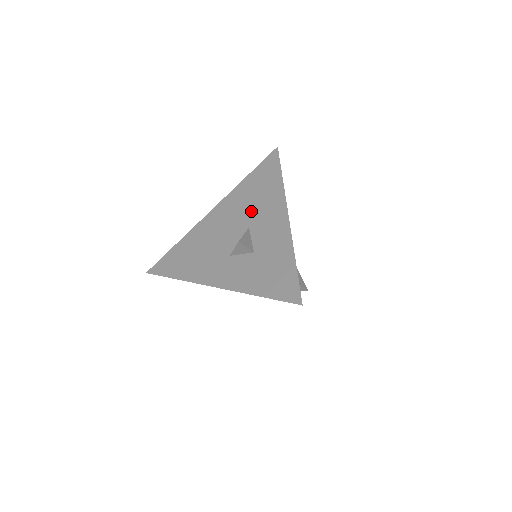
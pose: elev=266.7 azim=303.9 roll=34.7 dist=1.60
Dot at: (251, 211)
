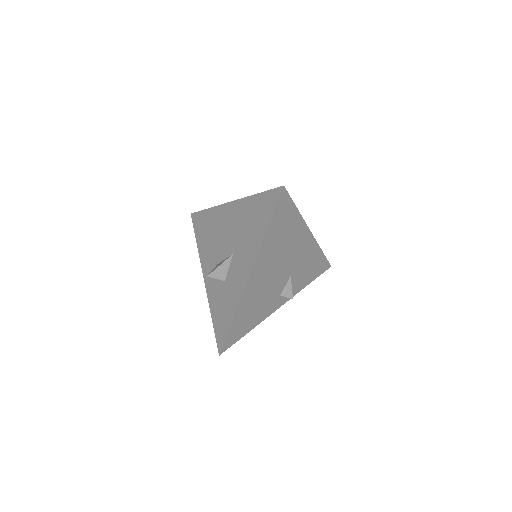
Dot at: (240, 239)
